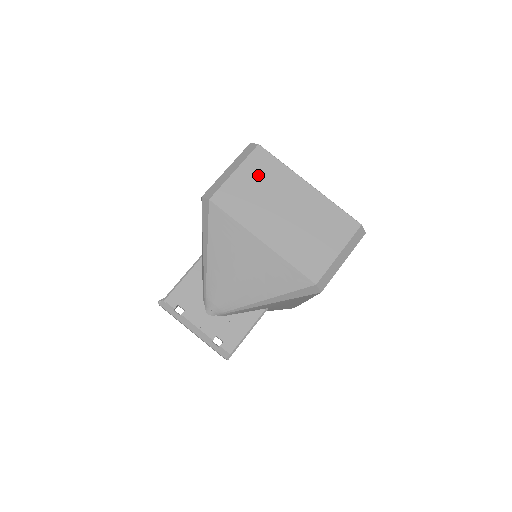
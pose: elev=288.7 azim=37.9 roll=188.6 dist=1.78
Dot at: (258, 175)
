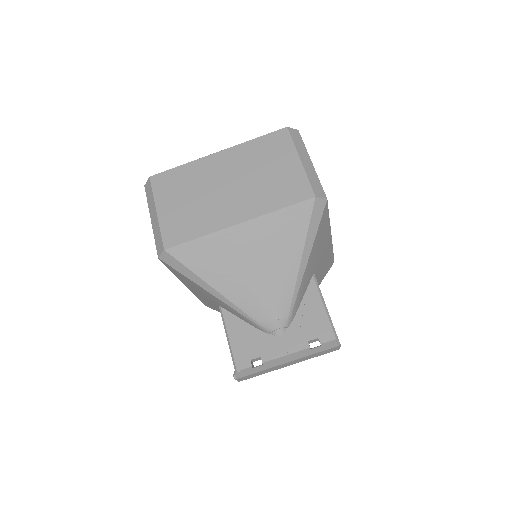
Dot at: (176, 193)
